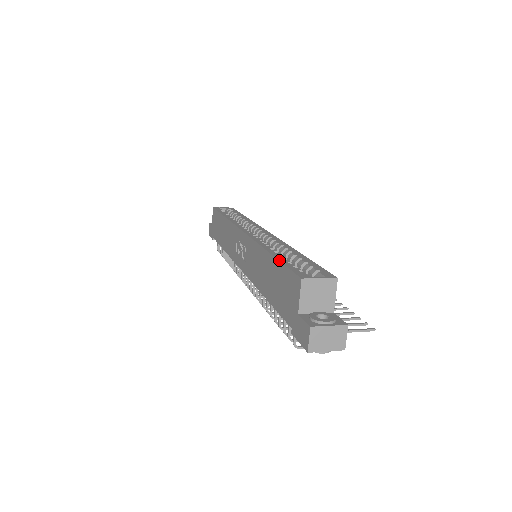
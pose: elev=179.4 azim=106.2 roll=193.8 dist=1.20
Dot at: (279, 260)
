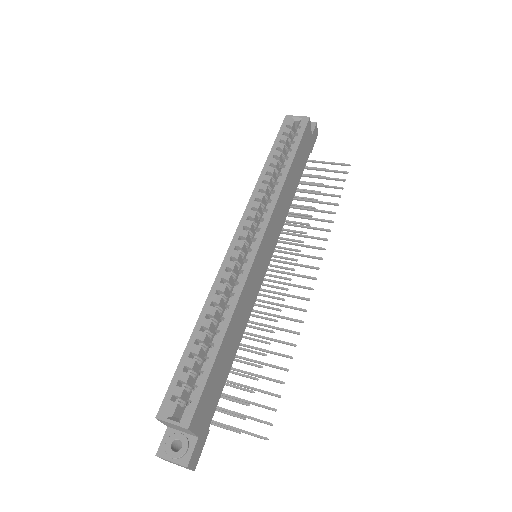
Dot at: (181, 357)
